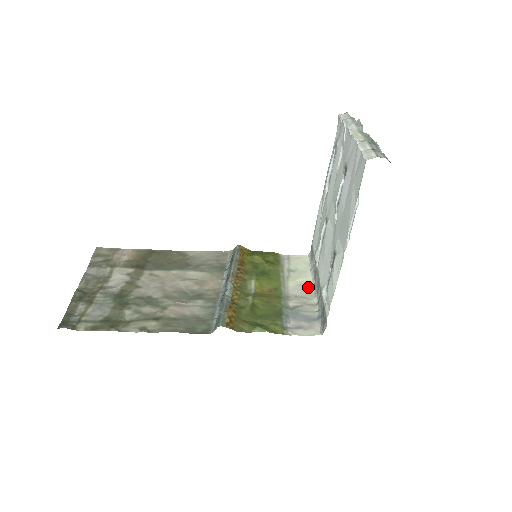
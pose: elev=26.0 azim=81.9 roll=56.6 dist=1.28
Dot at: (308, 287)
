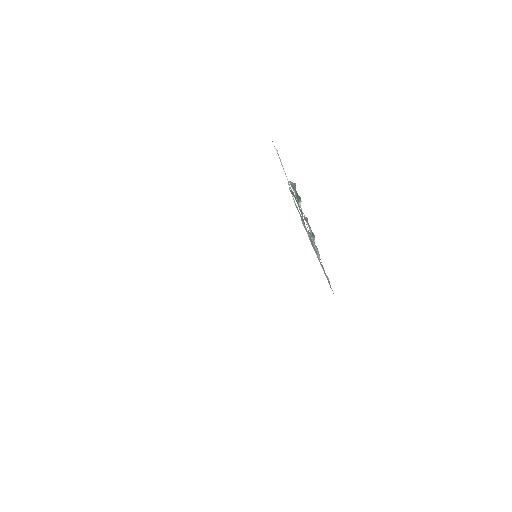
Dot at: occluded
